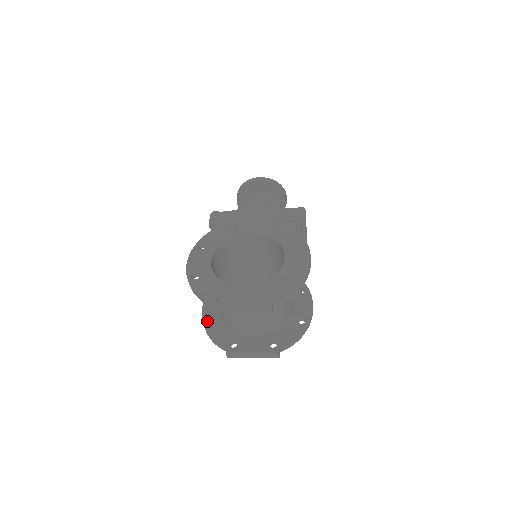
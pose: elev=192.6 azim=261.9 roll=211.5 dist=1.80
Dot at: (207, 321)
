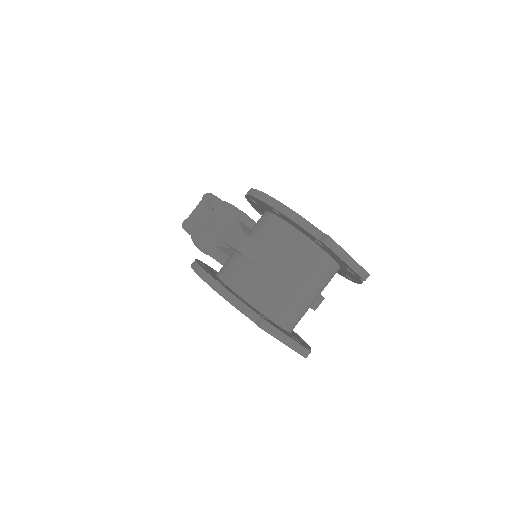
Dot at: occluded
